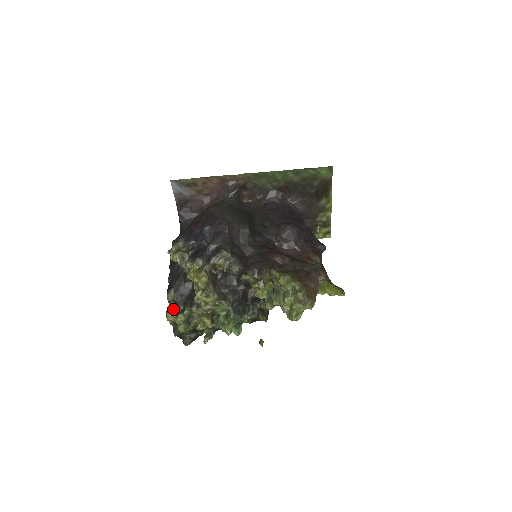
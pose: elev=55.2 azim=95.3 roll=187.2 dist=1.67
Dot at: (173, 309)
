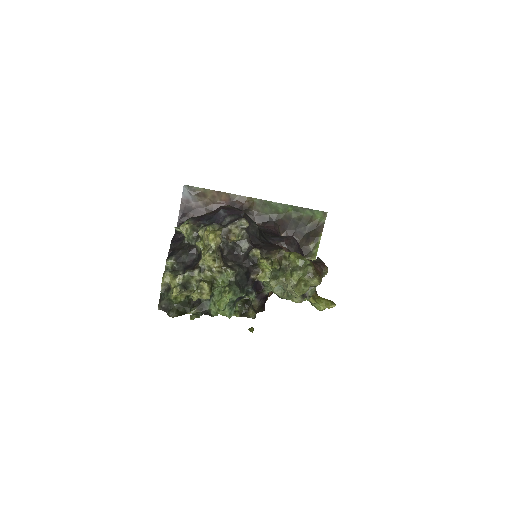
Dot at: (172, 271)
